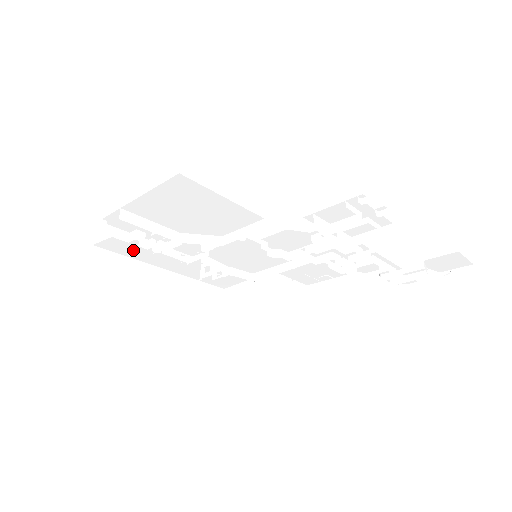
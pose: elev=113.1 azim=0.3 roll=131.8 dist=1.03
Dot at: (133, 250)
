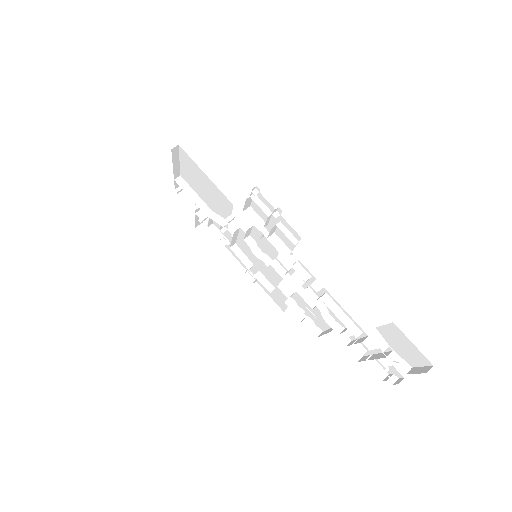
Dot at: (199, 219)
